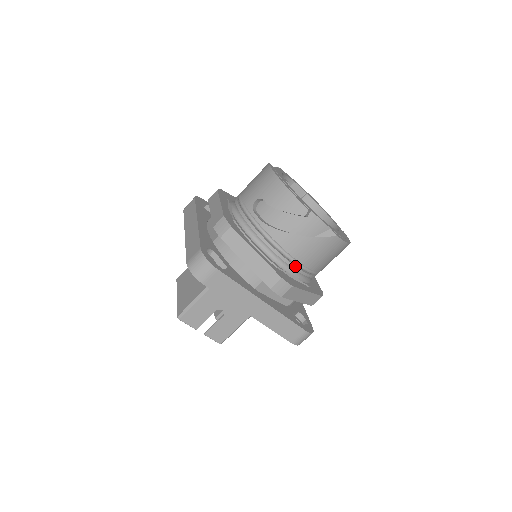
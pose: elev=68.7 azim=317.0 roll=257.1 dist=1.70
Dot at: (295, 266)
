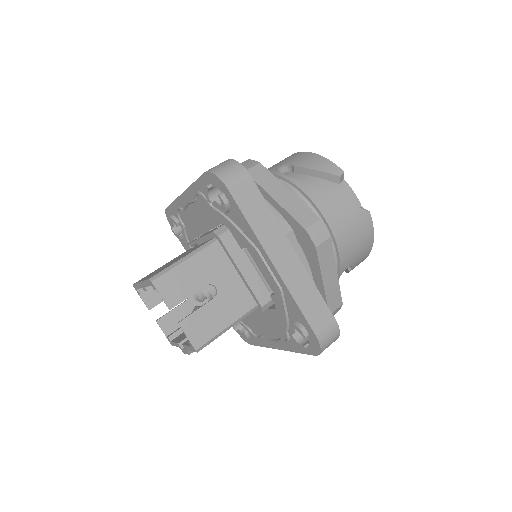
Dot at: occluded
